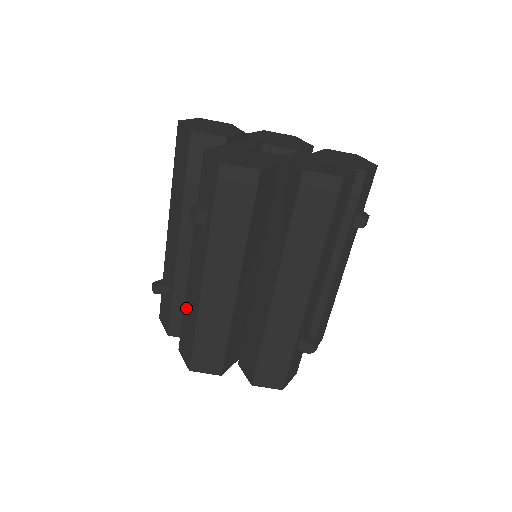
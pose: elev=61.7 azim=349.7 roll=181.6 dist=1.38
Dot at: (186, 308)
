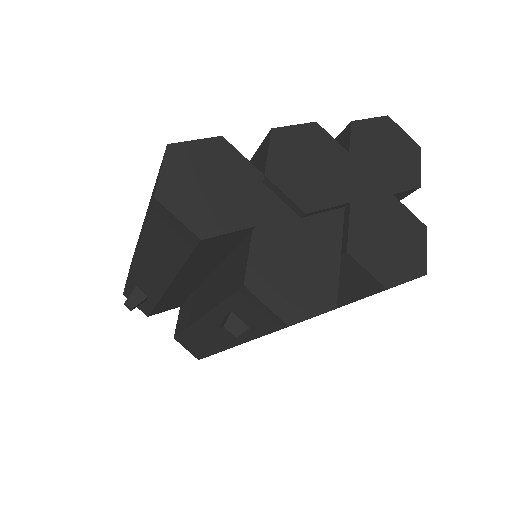
Dot at: (191, 334)
